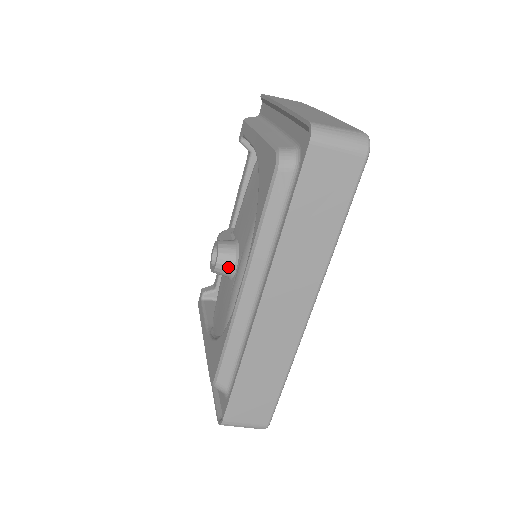
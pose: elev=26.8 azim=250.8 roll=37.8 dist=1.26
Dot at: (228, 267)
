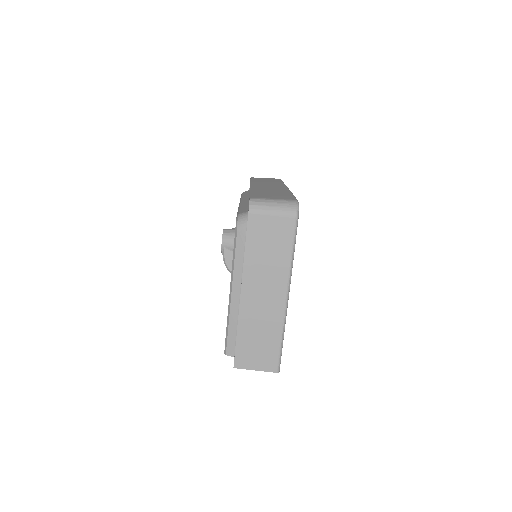
Dot at: (232, 229)
